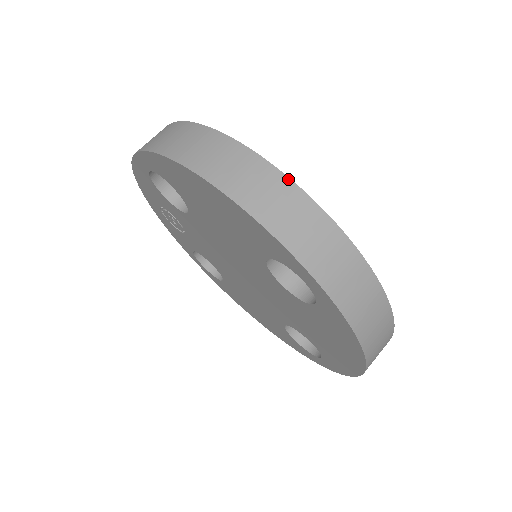
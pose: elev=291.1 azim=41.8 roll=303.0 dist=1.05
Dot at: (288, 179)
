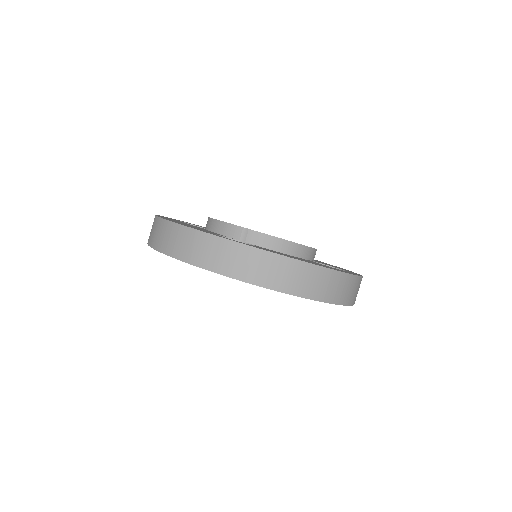
Dot at: (176, 224)
